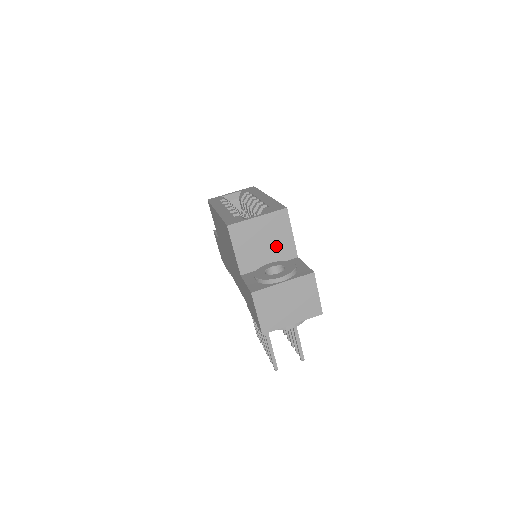
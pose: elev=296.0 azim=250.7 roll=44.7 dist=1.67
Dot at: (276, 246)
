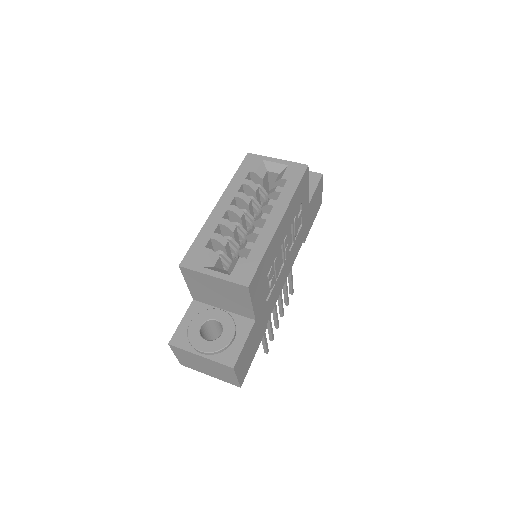
Dot at: (232, 302)
